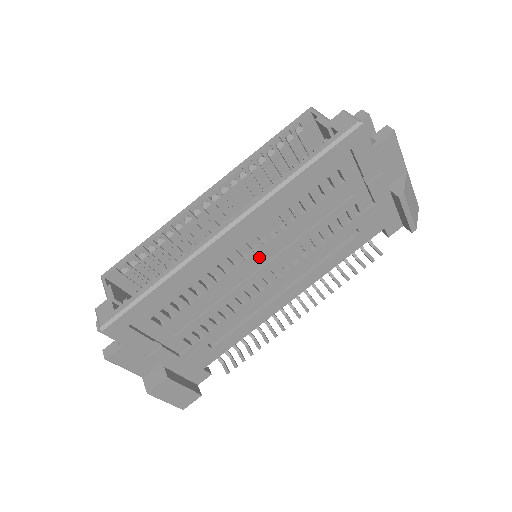
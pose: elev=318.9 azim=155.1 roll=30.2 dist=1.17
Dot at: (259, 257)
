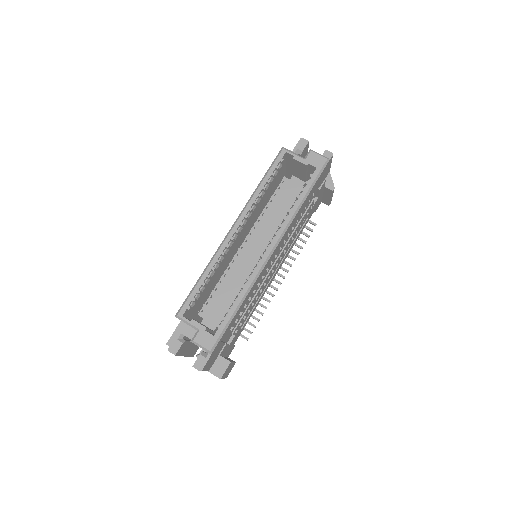
Dot at: occluded
